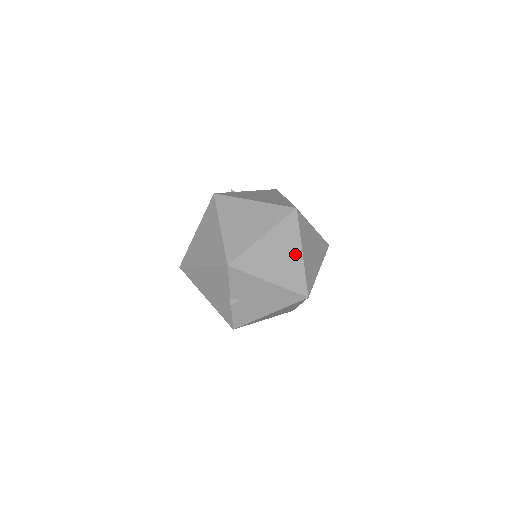
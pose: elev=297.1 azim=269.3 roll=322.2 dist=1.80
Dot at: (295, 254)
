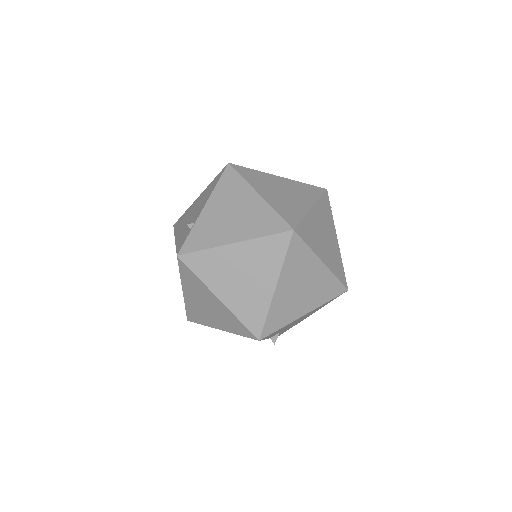
Dot at: (316, 270)
